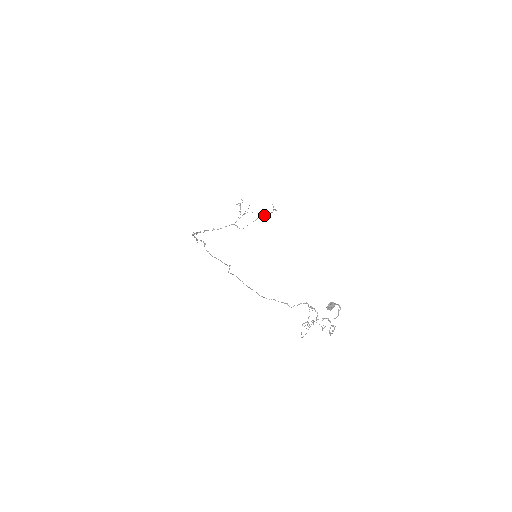
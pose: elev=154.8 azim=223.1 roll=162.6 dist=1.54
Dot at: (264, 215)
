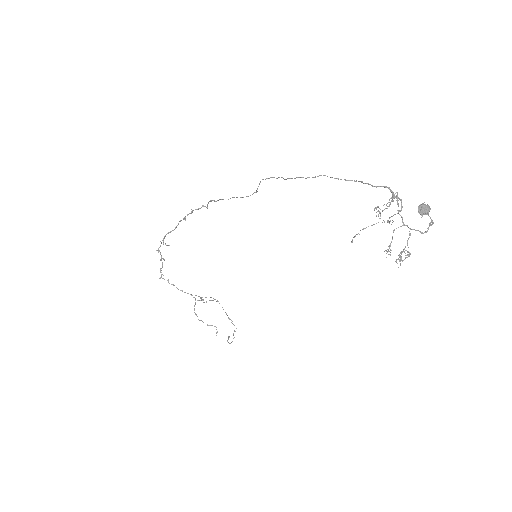
Dot at: (229, 318)
